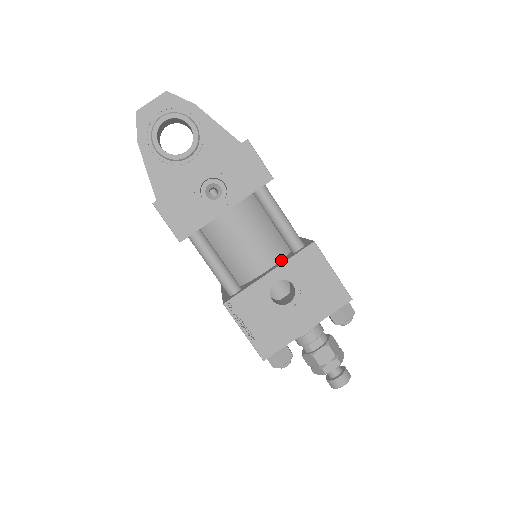
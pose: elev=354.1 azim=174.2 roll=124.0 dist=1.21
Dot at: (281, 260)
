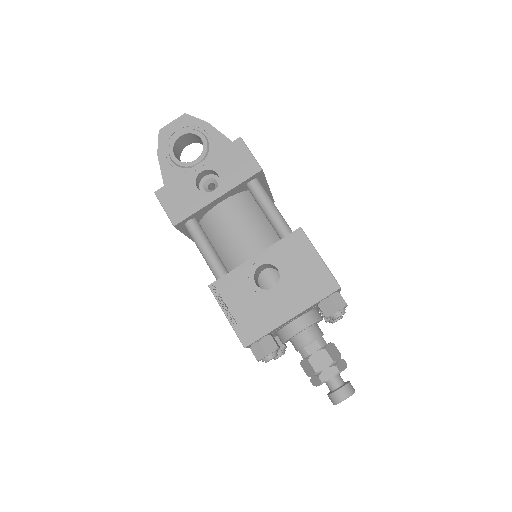
Dot at: occluded
